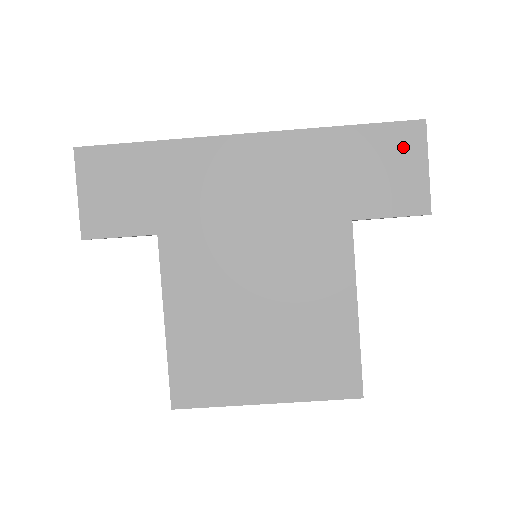
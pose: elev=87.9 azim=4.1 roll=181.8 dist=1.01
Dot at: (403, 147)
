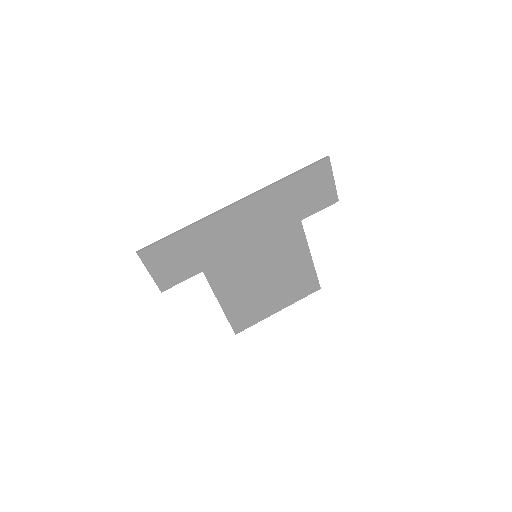
Dot at: (320, 175)
